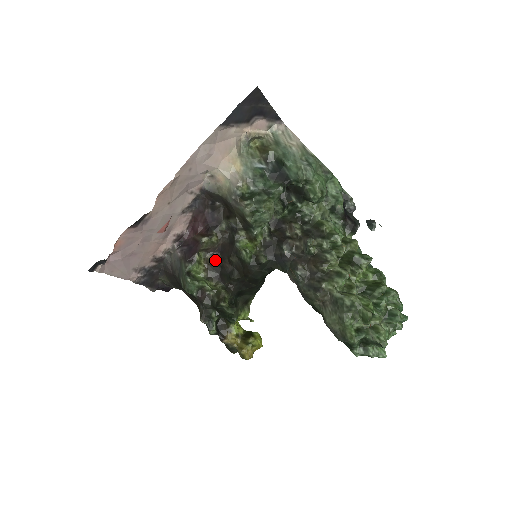
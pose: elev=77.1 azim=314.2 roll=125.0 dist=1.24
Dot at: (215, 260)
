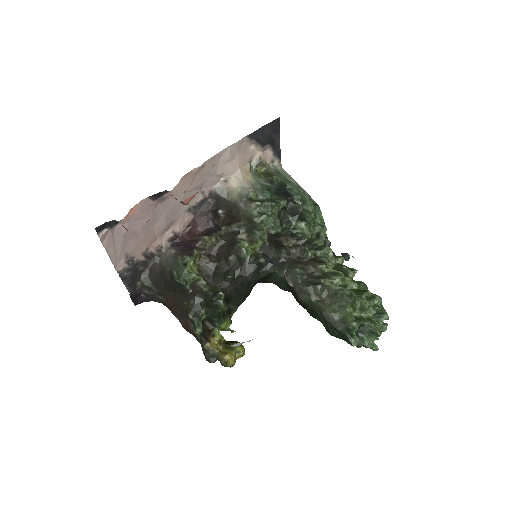
Dot at: (210, 261)
